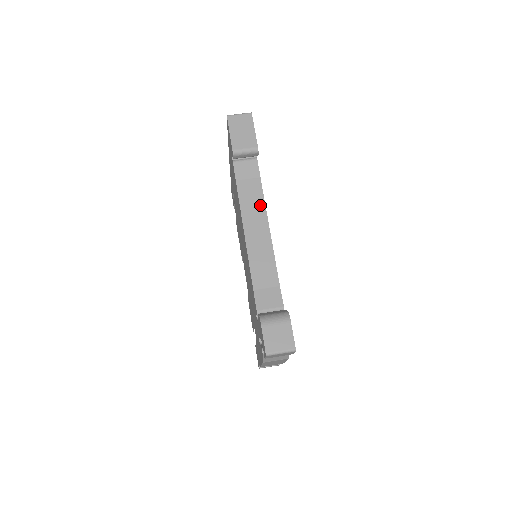
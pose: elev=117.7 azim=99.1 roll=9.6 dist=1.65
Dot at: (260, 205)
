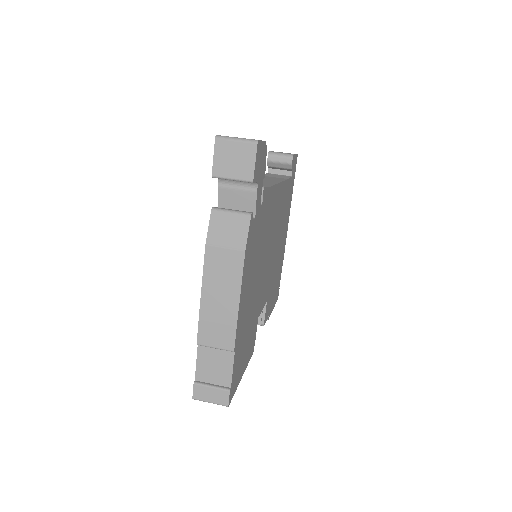
Dot at: occluded
